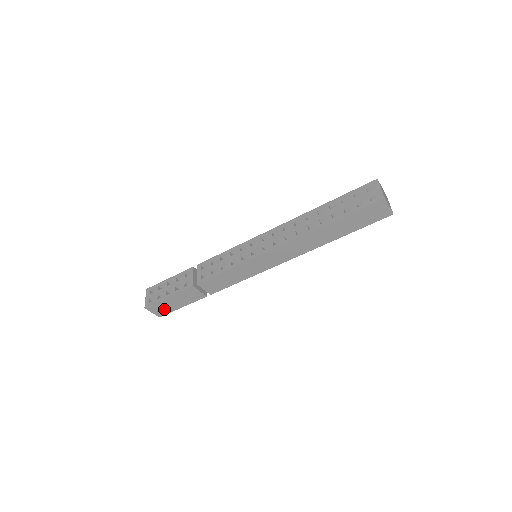
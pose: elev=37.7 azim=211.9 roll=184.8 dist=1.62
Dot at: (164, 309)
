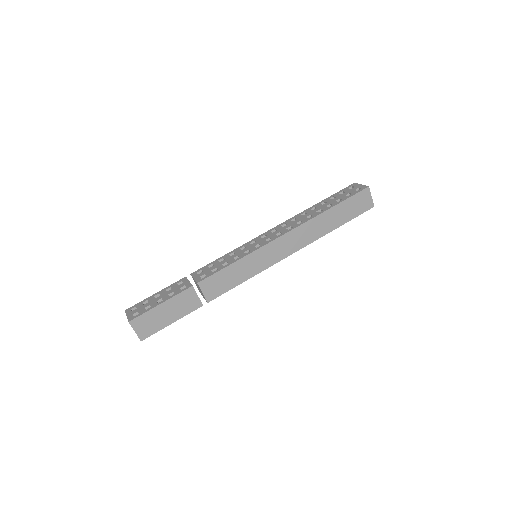
Dot at: (151, 326)
